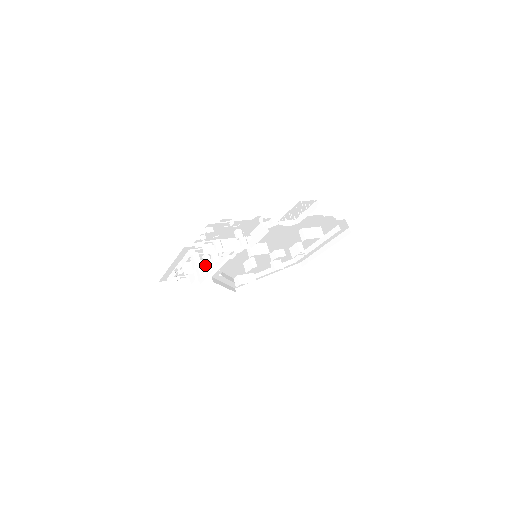
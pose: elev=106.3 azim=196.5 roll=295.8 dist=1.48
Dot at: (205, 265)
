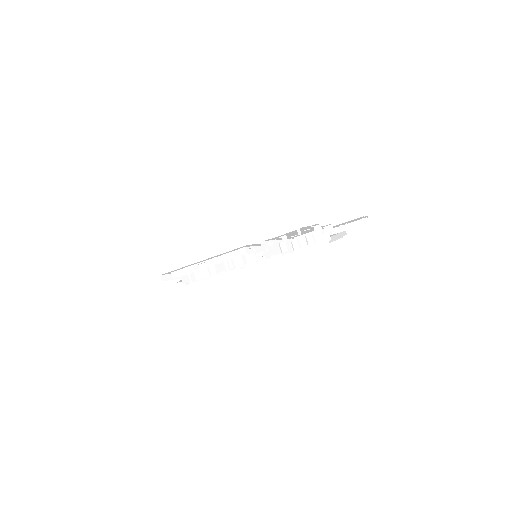
Dot at: occluded
